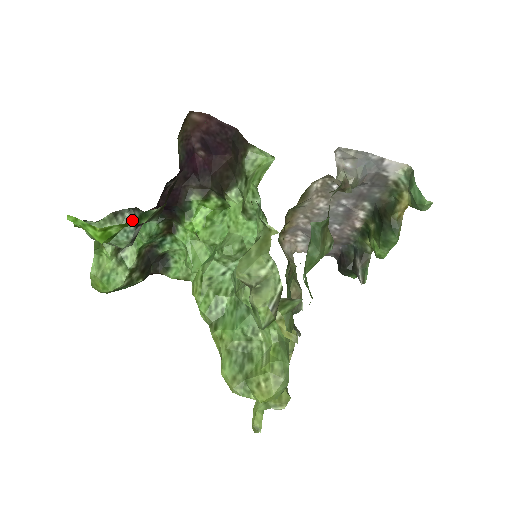
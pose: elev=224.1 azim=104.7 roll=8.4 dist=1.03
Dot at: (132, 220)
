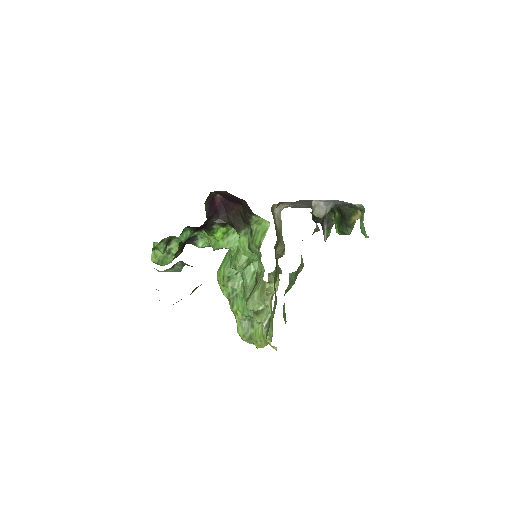
Dot at: occluded
